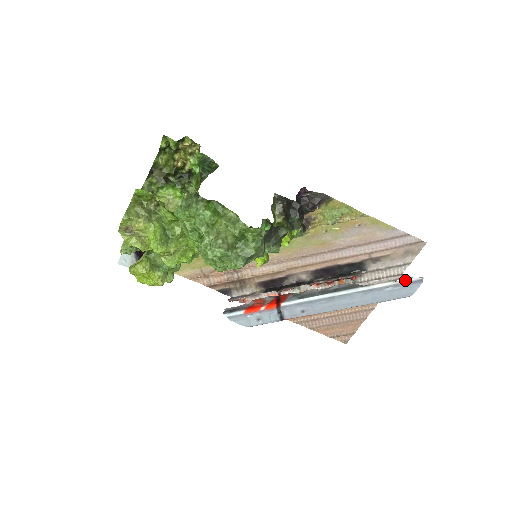
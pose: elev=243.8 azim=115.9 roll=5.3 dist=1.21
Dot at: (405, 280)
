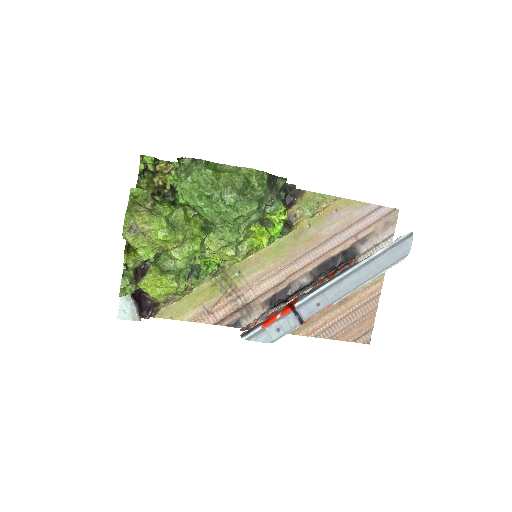
Dot at: (397, 240)
